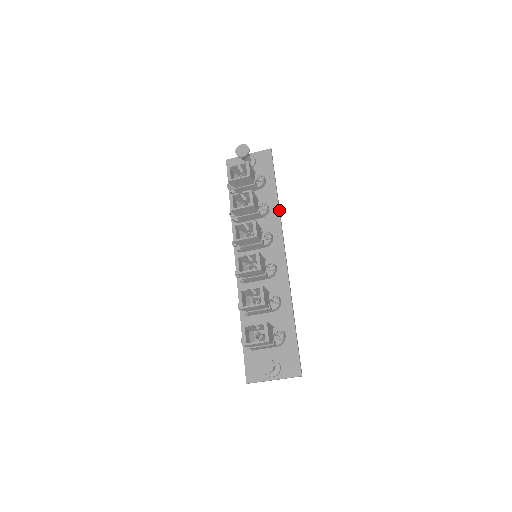
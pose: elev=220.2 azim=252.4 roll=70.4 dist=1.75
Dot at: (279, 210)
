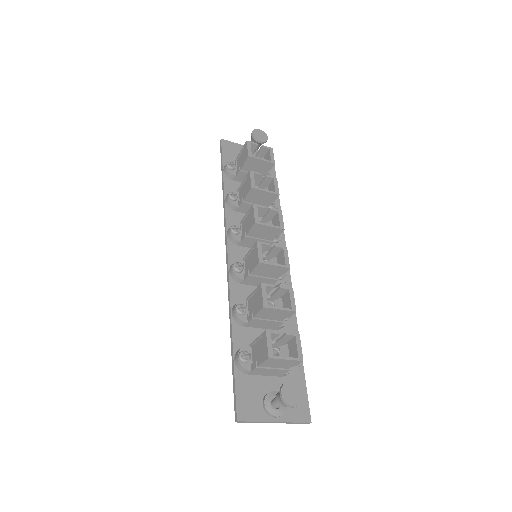
Dot at: occluded
